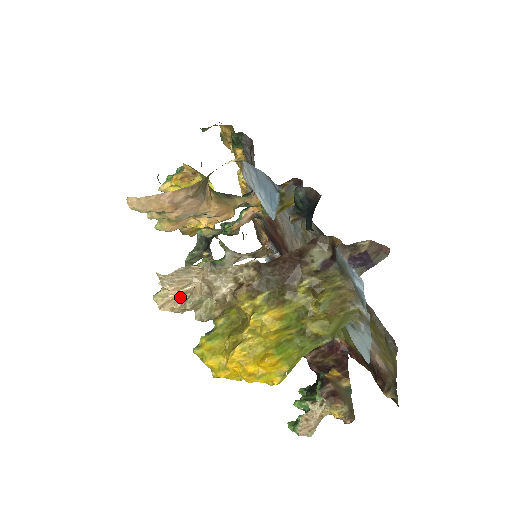
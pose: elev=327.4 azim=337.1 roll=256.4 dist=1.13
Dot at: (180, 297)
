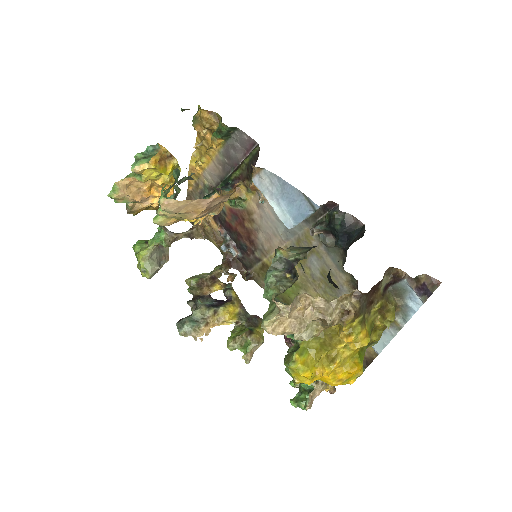
Dot at: (289, 322)
